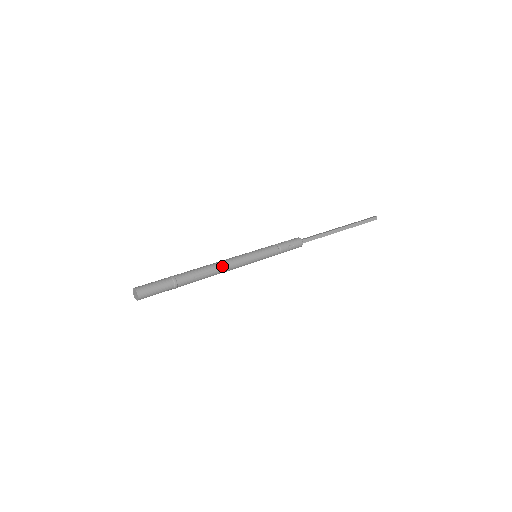
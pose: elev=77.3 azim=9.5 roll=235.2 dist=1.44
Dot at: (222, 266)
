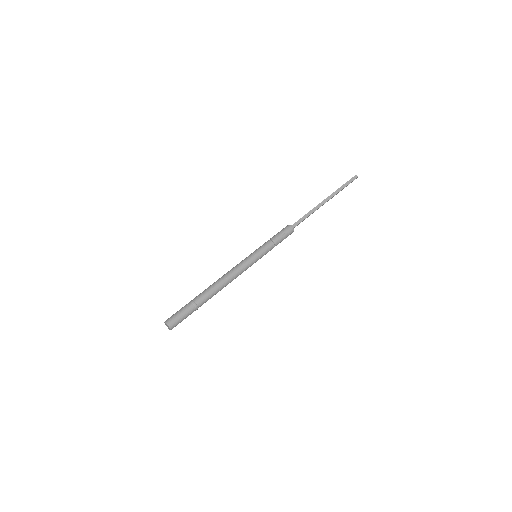
Dot at: (228, 275)
